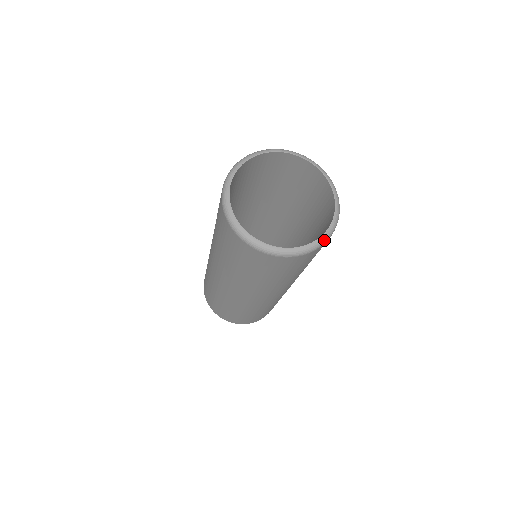
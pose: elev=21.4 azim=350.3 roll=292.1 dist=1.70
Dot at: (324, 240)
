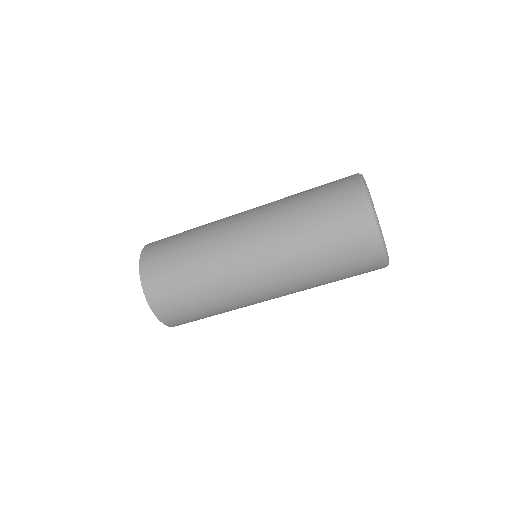
Dot at: occluded
